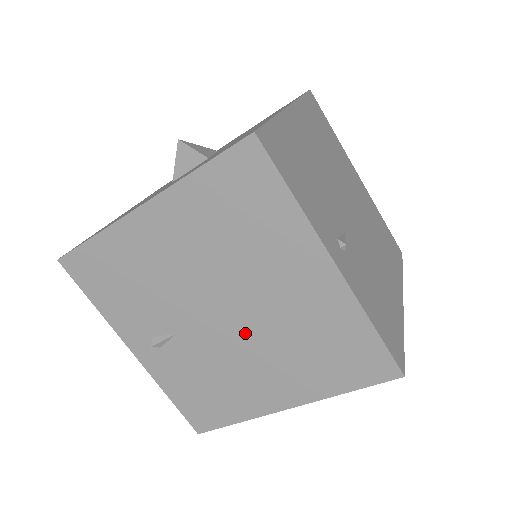
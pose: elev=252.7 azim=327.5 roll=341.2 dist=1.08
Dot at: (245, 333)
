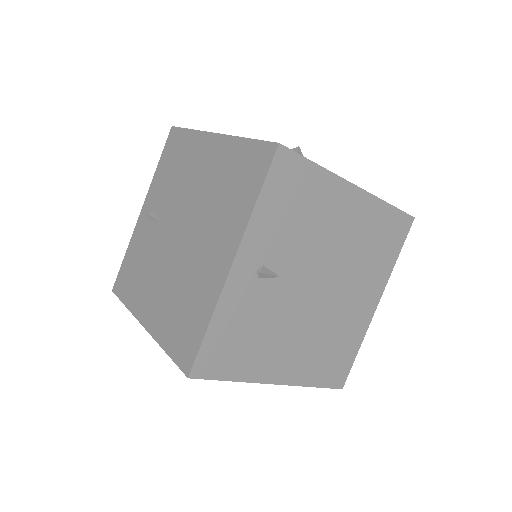
Dot at: (175, 256)
